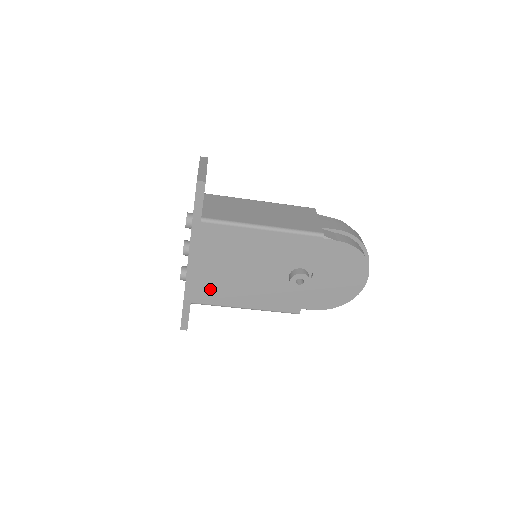
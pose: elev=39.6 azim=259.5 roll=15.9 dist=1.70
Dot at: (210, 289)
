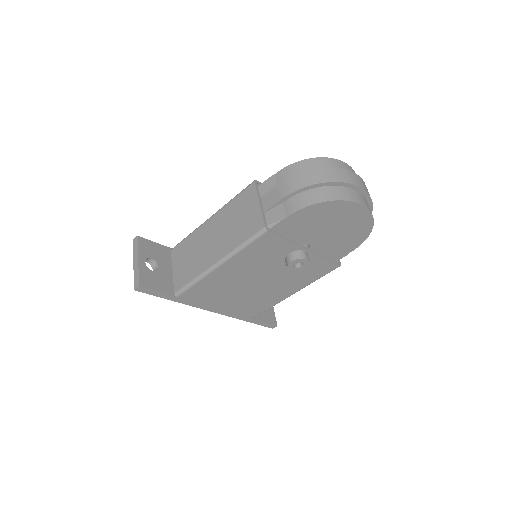
Dot at: (250, 307)
